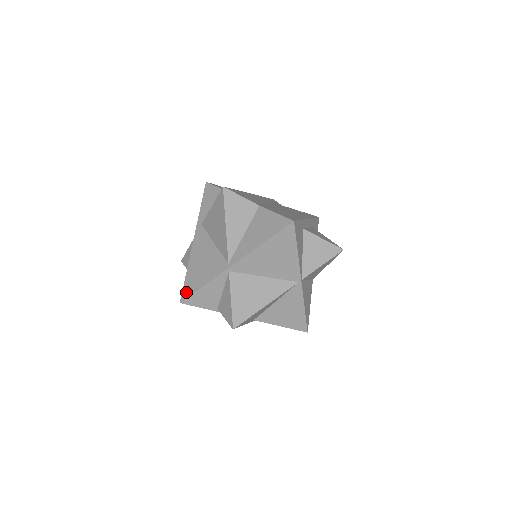
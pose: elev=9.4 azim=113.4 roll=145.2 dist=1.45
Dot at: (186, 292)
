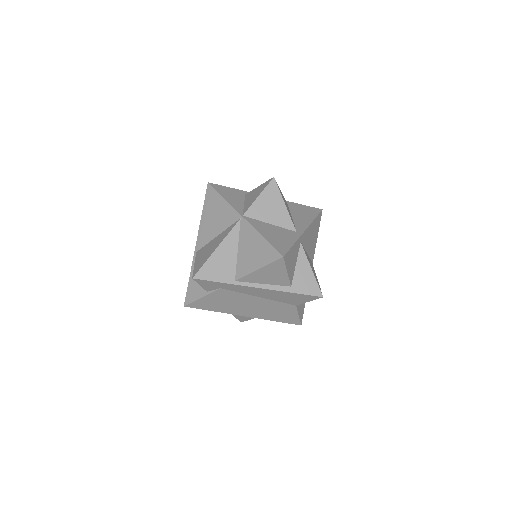
Dot at: occluded
